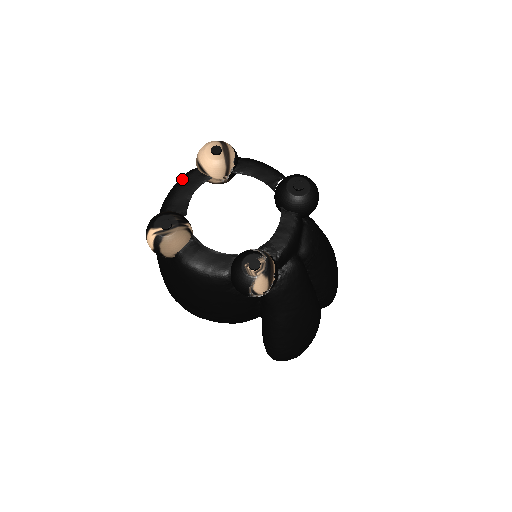
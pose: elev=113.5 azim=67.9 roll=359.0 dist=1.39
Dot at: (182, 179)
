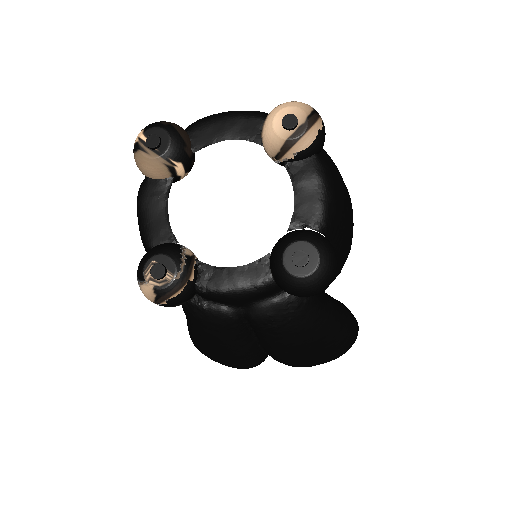
Dot at: (241, 113)
